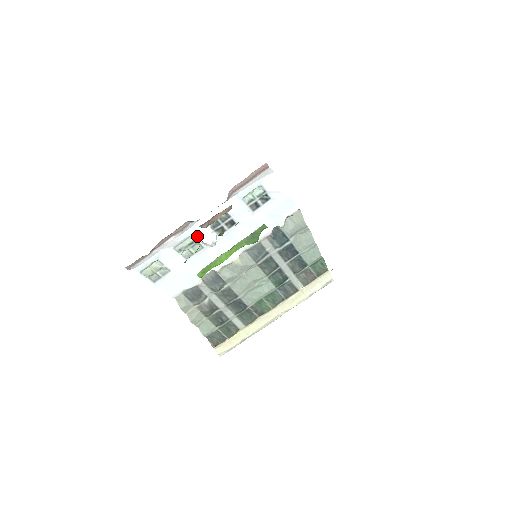
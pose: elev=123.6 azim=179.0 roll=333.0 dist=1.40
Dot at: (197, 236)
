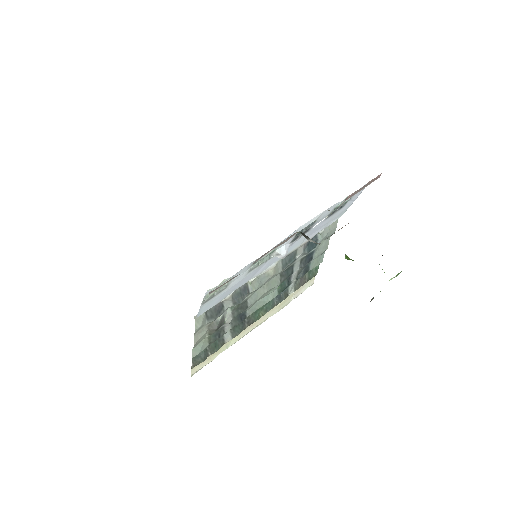
Dot at: (280, 246)
